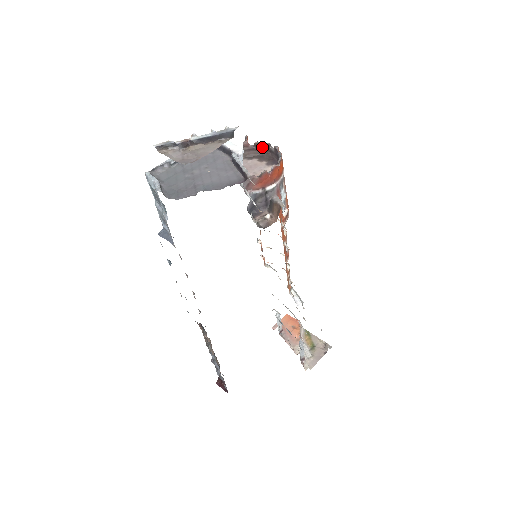
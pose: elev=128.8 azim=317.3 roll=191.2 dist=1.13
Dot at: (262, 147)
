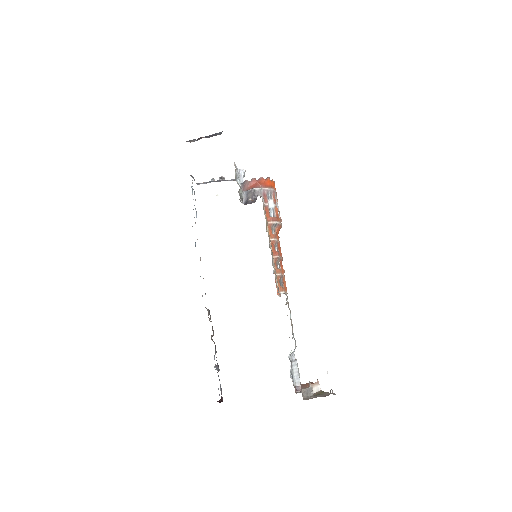
Dot at: occluded
